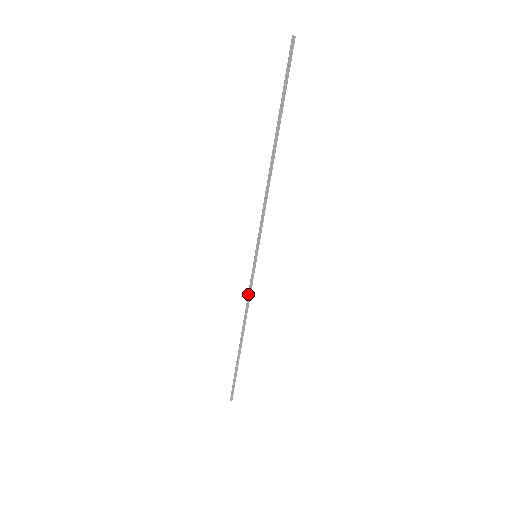
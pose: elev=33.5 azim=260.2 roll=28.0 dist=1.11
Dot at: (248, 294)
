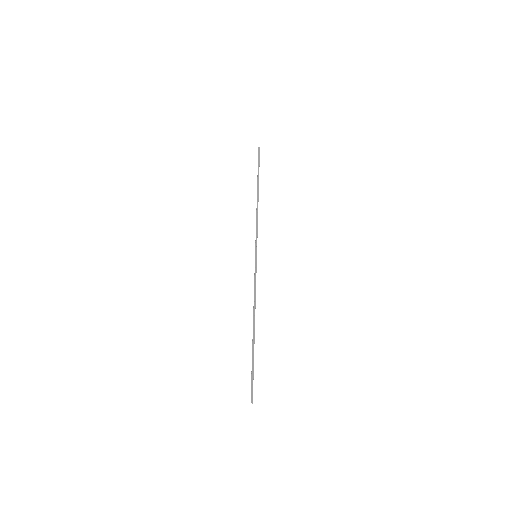
Dot at: (254, 285)
